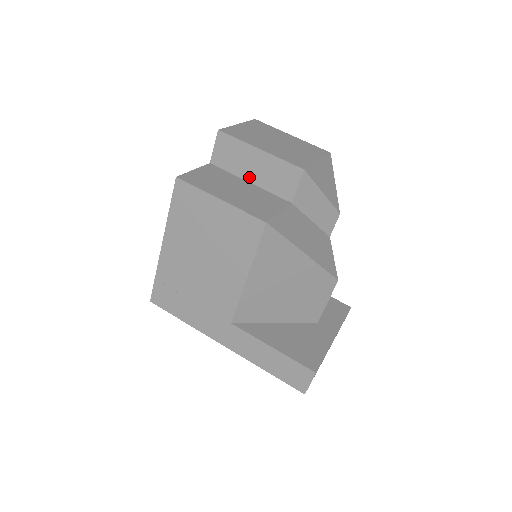
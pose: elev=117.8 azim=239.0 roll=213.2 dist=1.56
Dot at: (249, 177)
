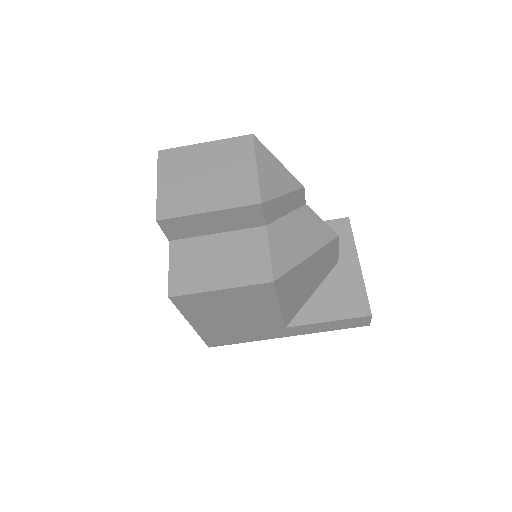
Dot at: (213, 231)
